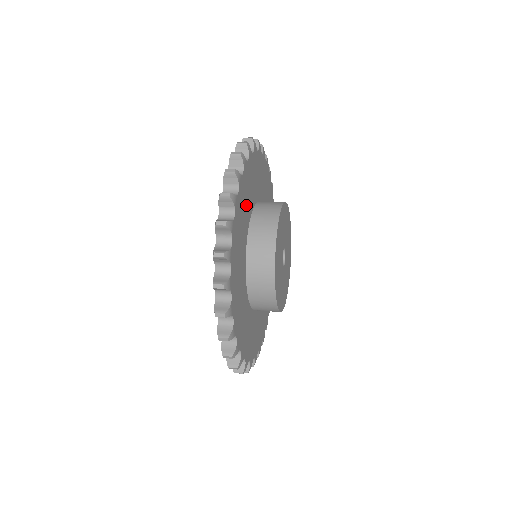
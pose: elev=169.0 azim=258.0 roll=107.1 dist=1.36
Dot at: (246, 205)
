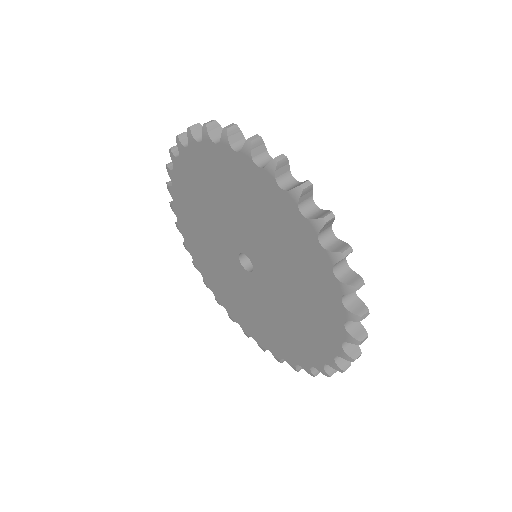
Dot at: occluded
